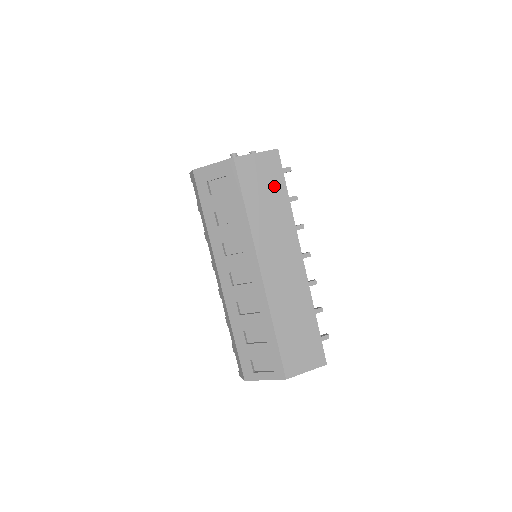
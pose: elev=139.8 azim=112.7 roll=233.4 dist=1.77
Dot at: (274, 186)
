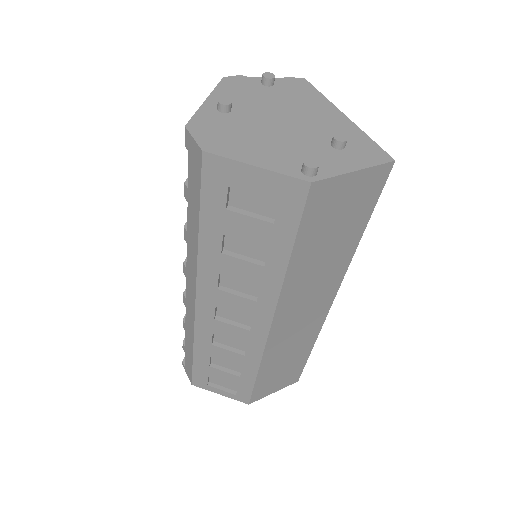
Dot at: (351, 222)
